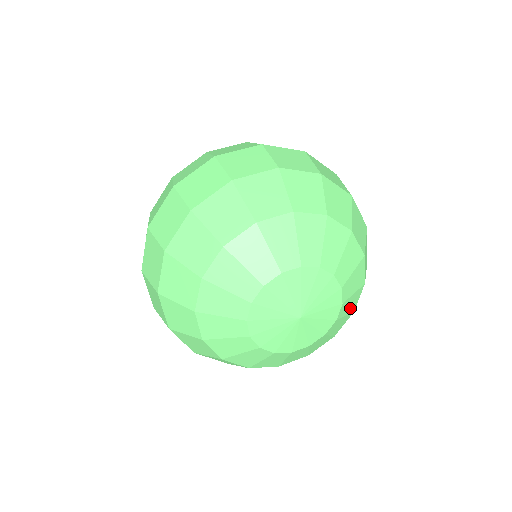
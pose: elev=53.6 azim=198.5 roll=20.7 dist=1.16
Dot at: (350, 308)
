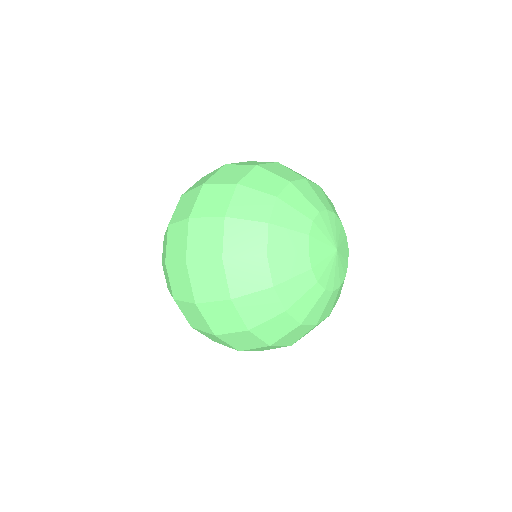
Dot at: occluded
